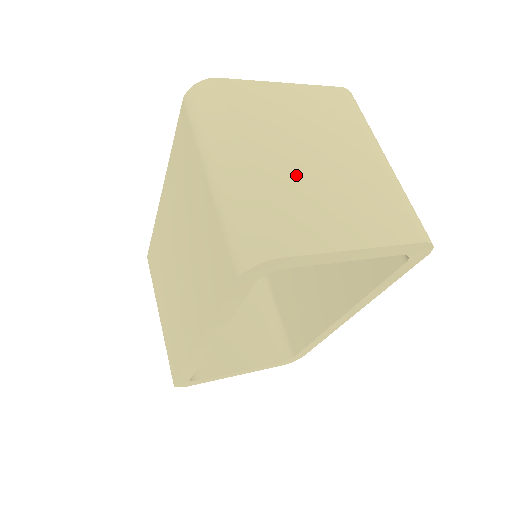
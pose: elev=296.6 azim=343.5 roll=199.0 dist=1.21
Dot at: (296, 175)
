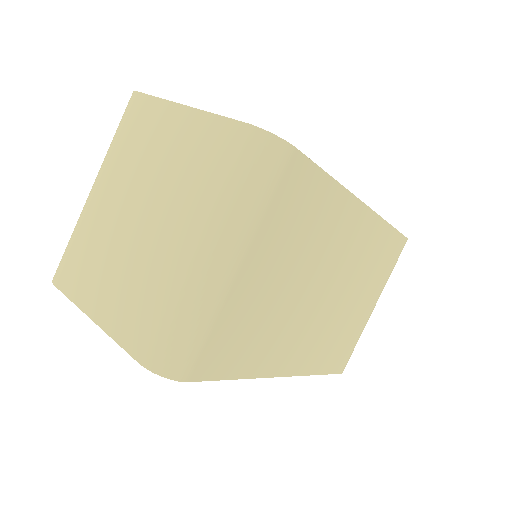
Dot at: (110, 225)
